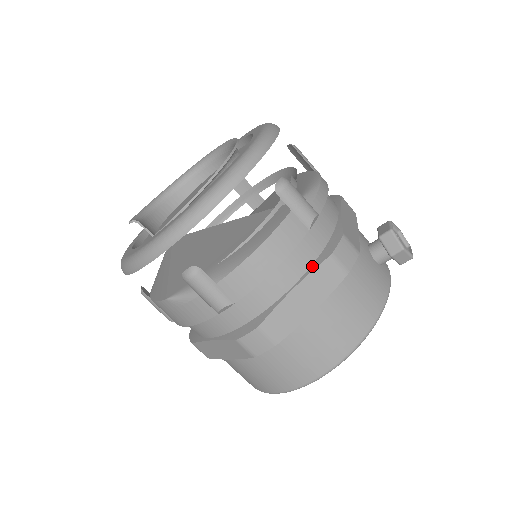
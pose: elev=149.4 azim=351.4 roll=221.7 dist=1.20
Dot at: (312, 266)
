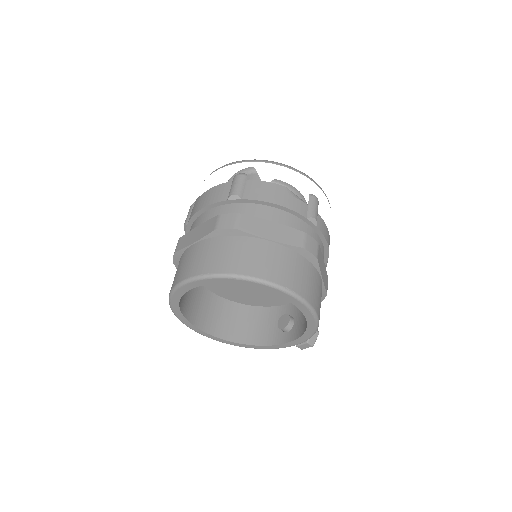
Dot at: occluded
